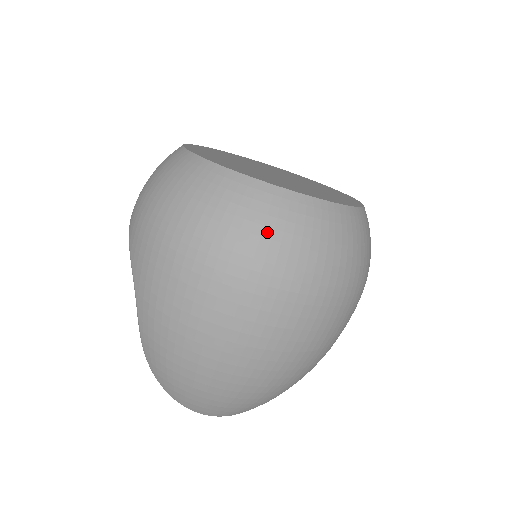
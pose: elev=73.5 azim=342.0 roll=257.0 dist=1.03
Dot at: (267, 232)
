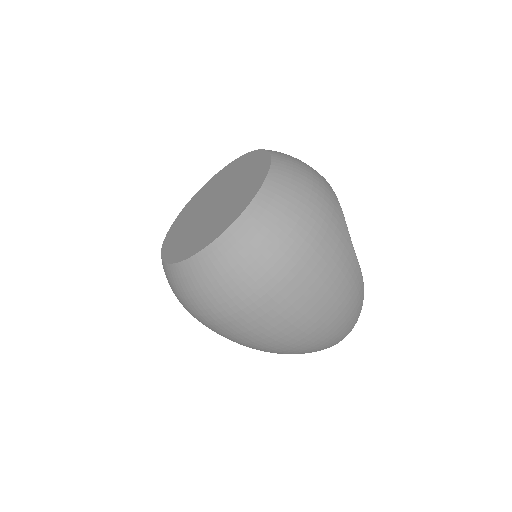
Dot at: (215, 285)
